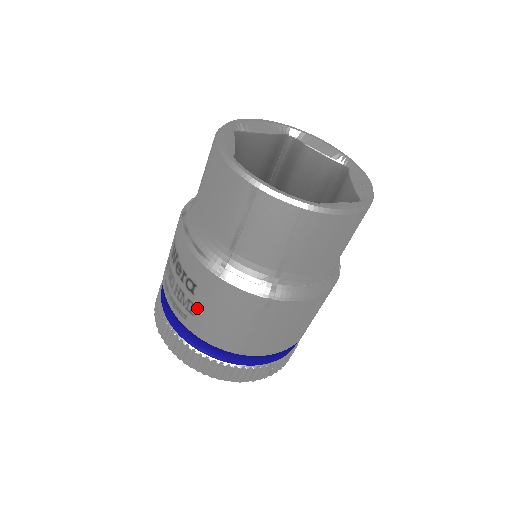
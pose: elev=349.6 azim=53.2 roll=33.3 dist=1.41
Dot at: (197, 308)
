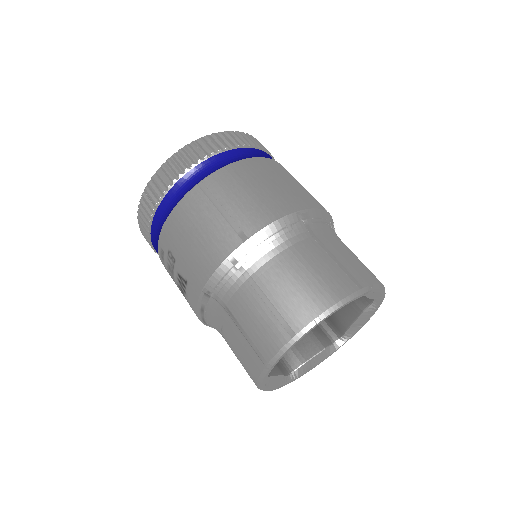
Dot at: occluded
